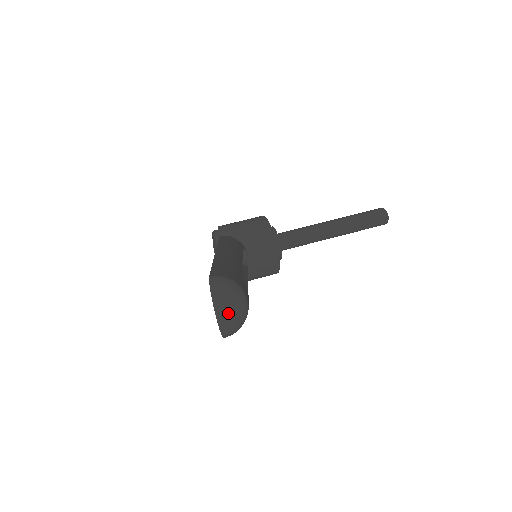
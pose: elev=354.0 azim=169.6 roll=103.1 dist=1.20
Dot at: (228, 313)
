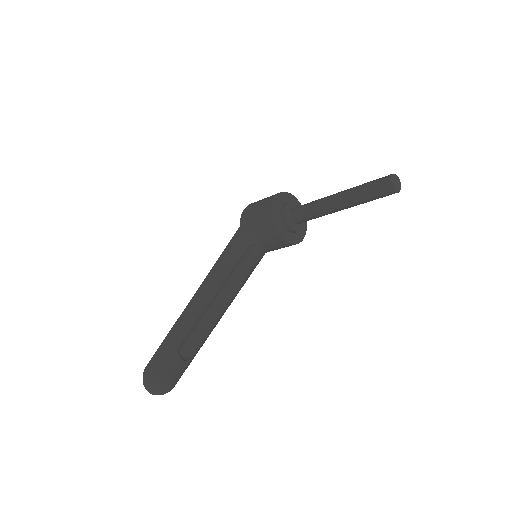
Dot at: (153, 392)
